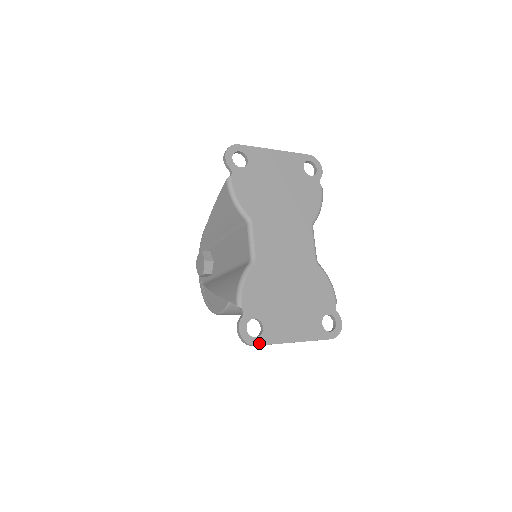
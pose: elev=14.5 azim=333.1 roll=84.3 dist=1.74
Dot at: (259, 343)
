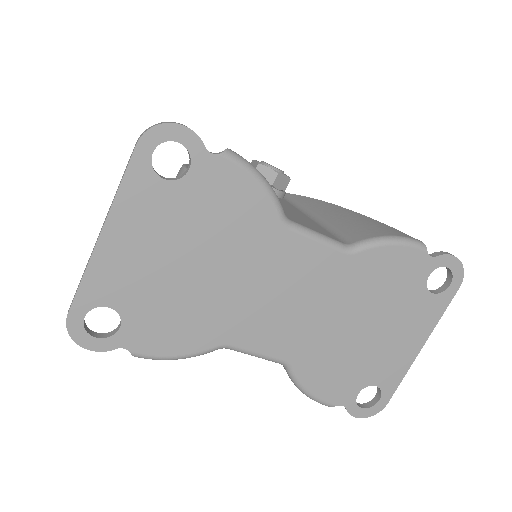
Dot at: (388, 398)
